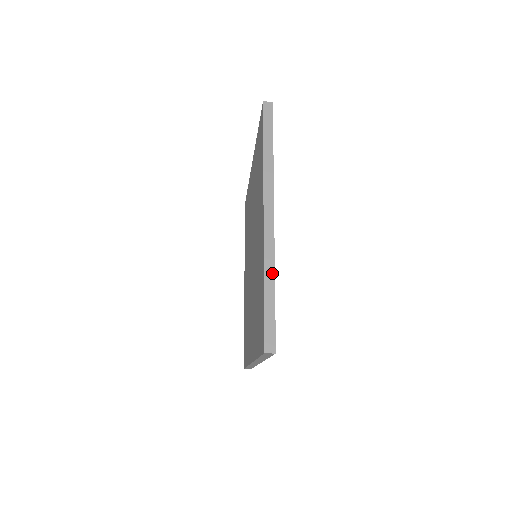
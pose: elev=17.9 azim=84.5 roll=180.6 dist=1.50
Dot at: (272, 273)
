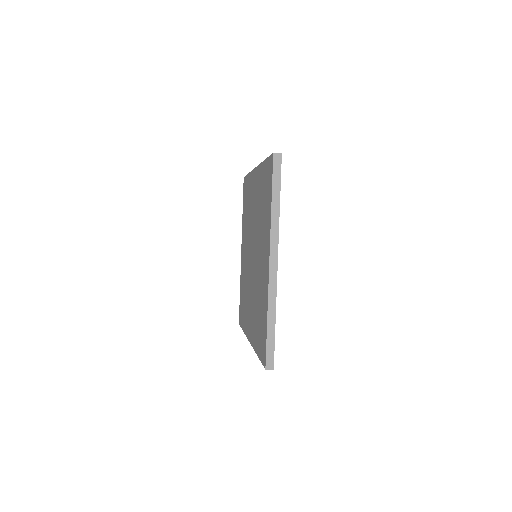
Dot at: (274, 310)
